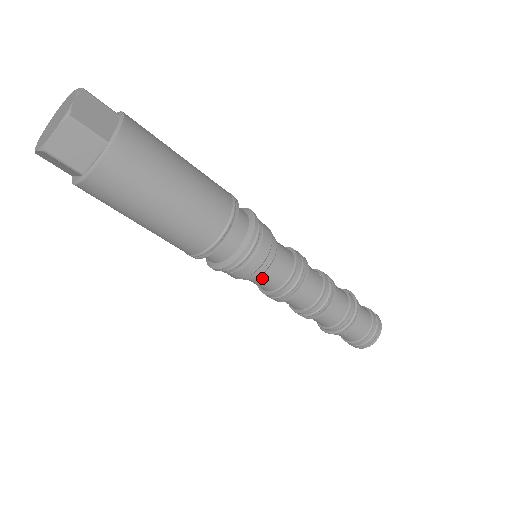
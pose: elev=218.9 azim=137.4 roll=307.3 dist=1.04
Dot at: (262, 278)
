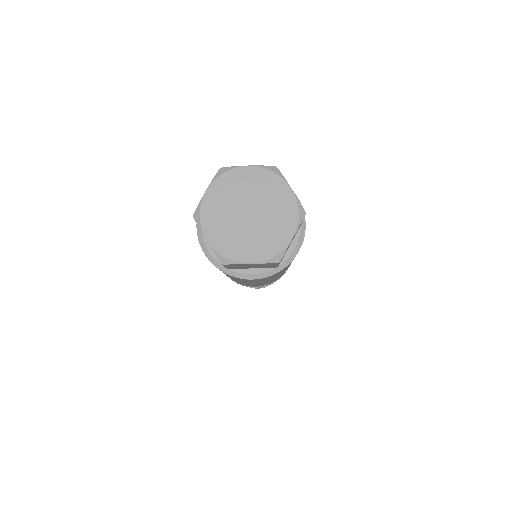
Dot at: occluded
